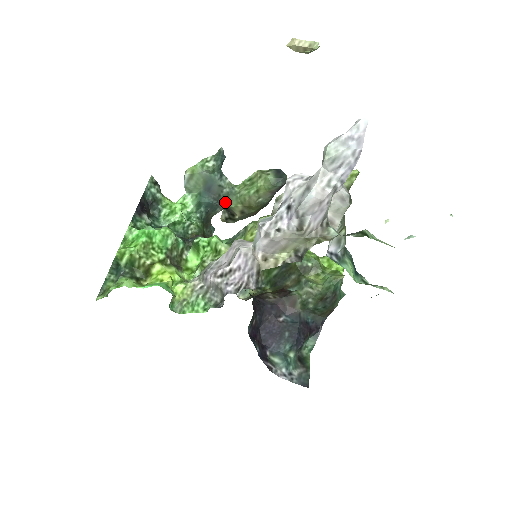
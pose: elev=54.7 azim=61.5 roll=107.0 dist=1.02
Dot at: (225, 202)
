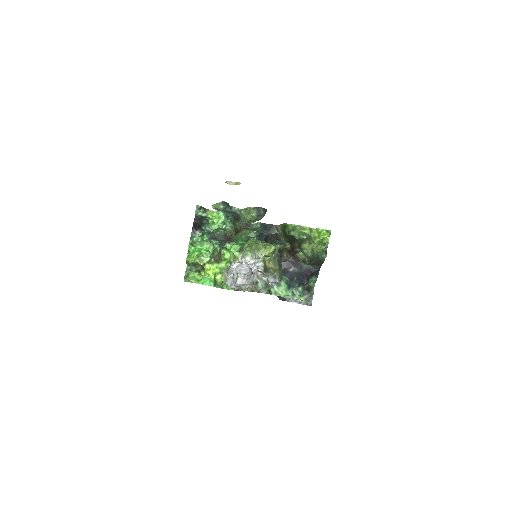
Dot at: occluded
